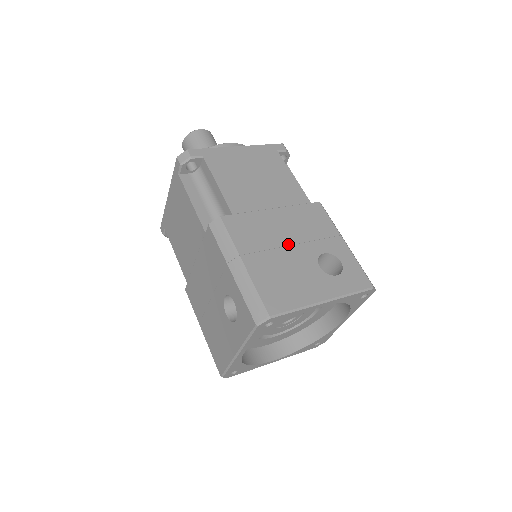
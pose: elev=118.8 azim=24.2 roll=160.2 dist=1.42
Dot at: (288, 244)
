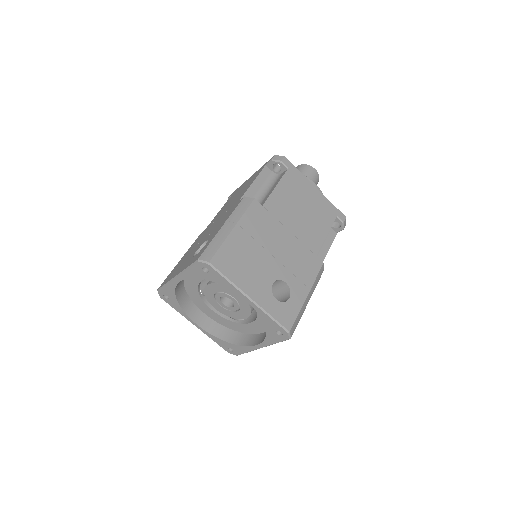
Dot at: (272, 253)
